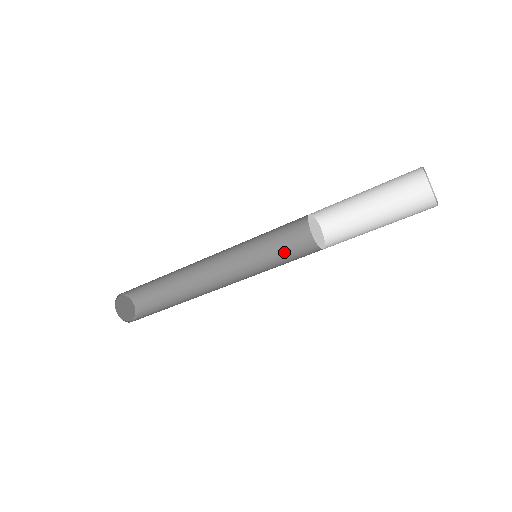
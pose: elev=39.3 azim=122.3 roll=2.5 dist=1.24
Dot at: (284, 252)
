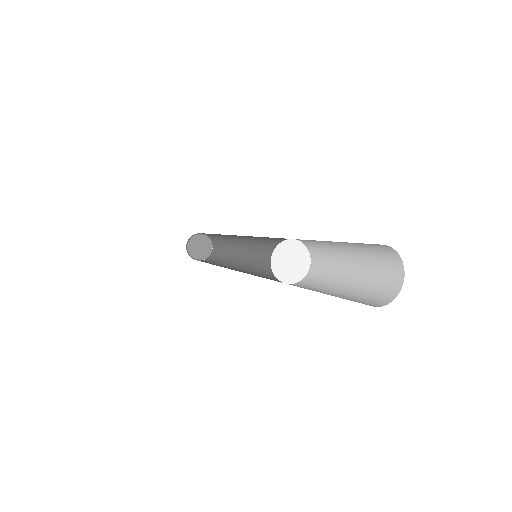
Dot at: (274, 240)
